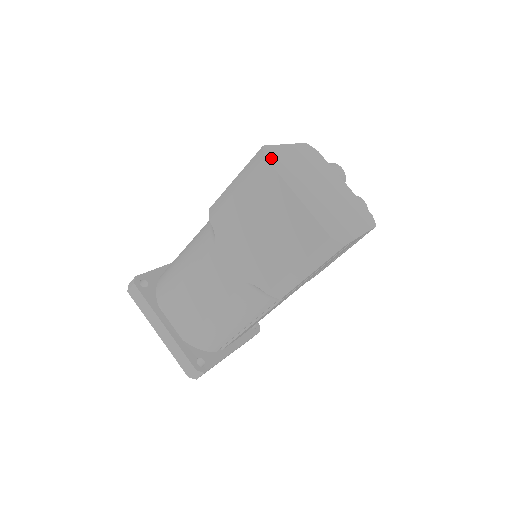
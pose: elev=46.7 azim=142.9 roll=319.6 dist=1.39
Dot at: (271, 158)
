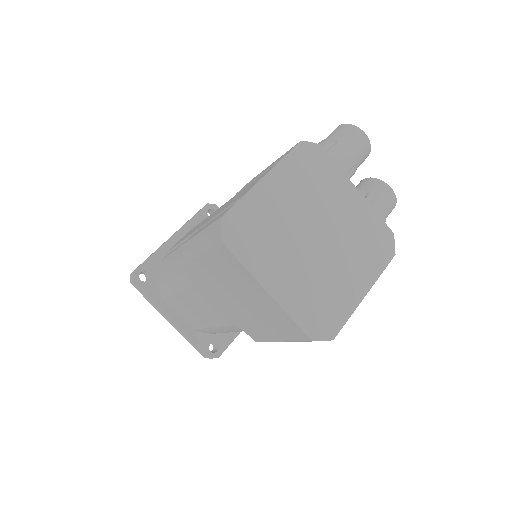
Dot at: (233, 237)
